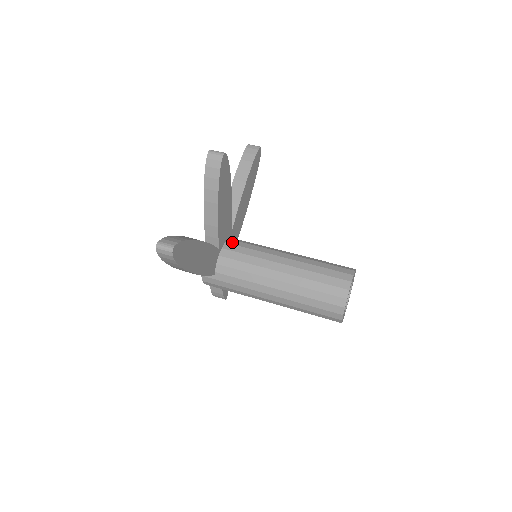
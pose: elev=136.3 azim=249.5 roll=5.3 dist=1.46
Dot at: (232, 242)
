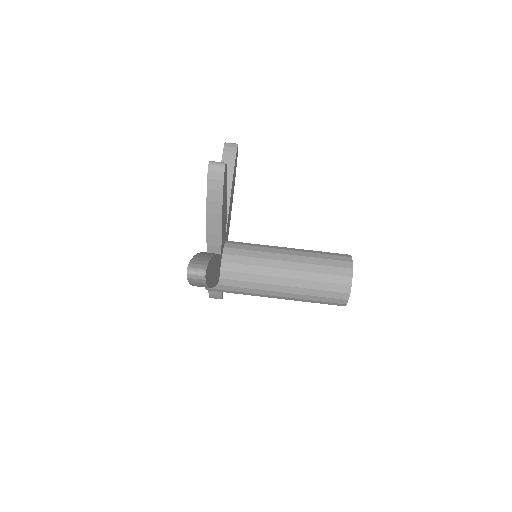
Dot at: (230, 246)
